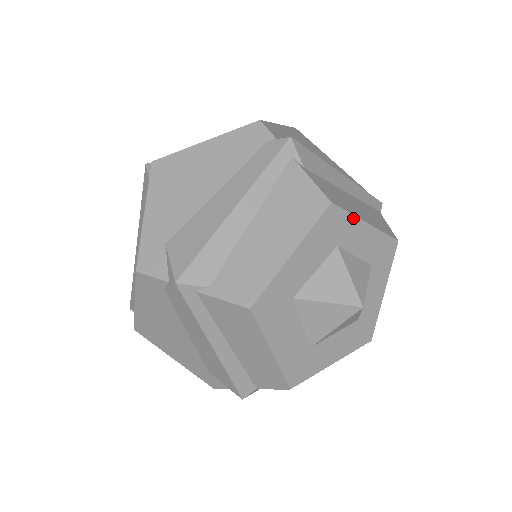
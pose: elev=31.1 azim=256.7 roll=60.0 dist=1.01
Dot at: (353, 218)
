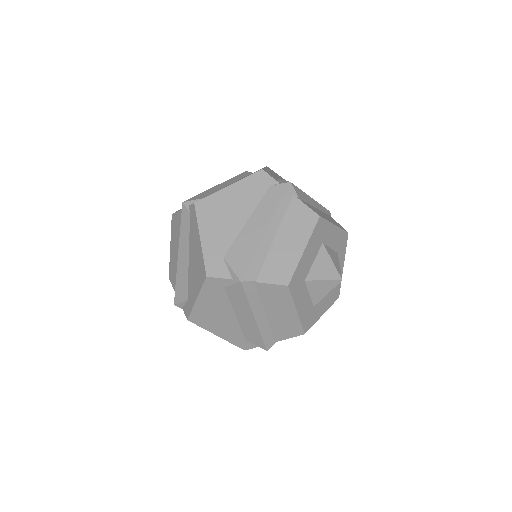
Dot at: (345, 253)
